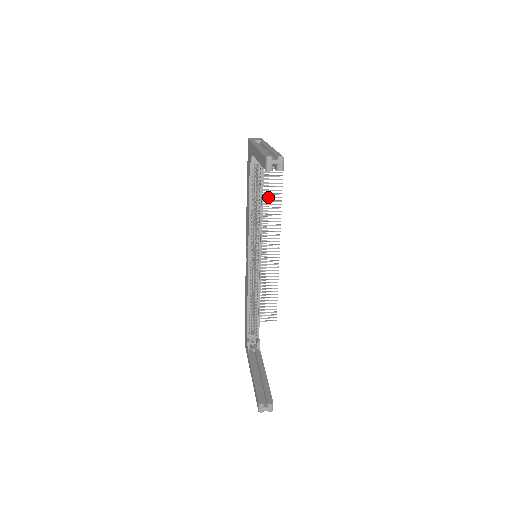
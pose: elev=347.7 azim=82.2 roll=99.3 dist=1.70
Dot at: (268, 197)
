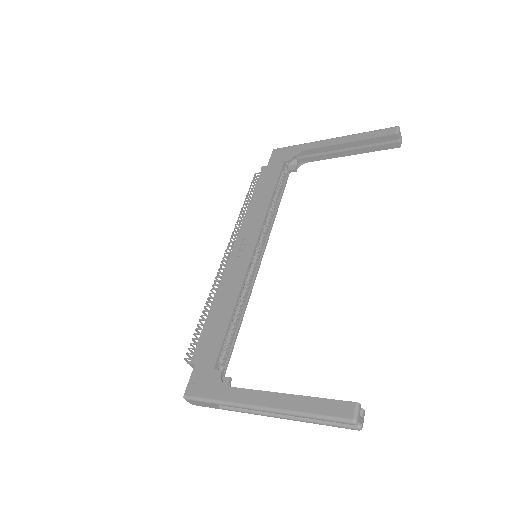
Dot at: occluded
